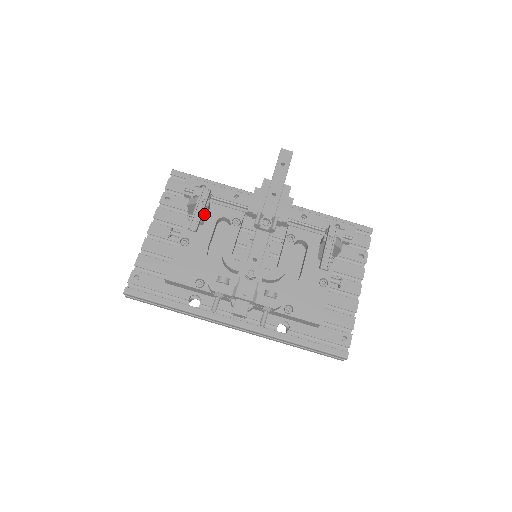
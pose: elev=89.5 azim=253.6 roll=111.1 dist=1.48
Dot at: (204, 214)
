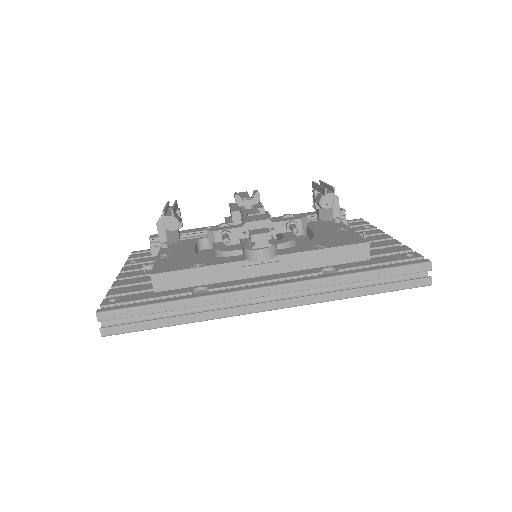
Dot at: (177, 217)
